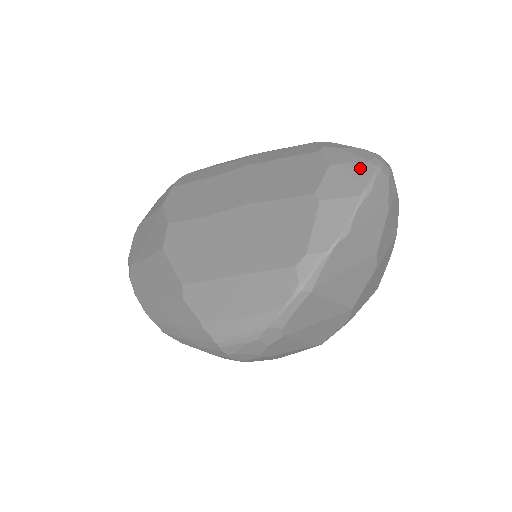
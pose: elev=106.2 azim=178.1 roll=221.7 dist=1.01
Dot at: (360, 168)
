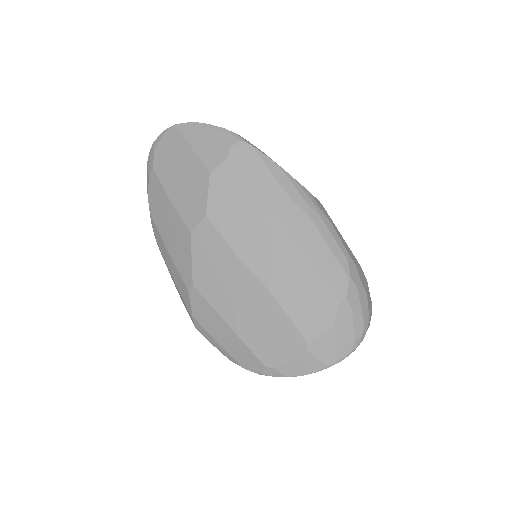
Dot at: (345, 345)
